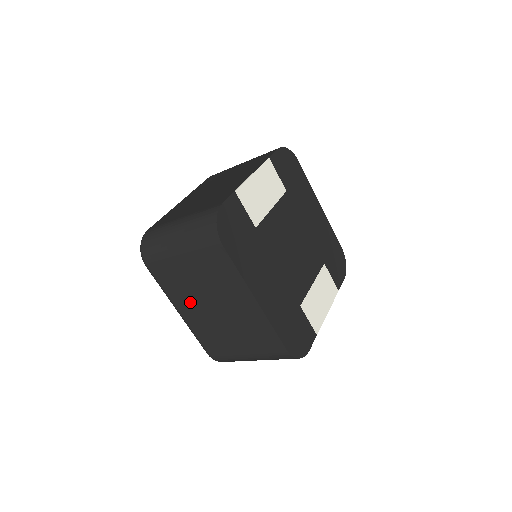
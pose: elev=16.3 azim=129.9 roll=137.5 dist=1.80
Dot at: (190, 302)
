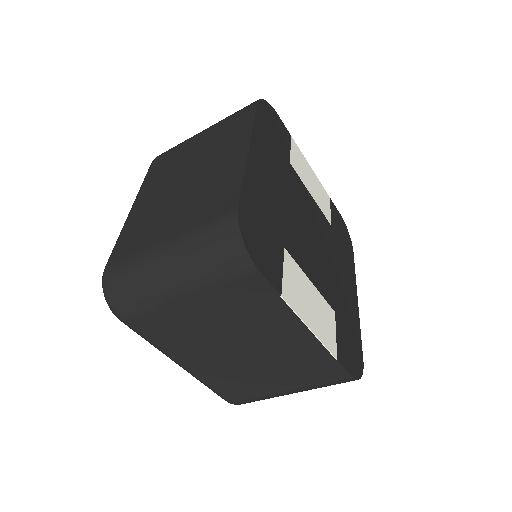
Dot at: (161, 185)
